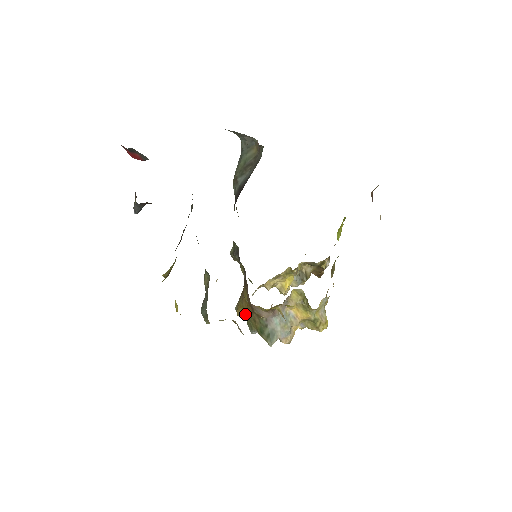
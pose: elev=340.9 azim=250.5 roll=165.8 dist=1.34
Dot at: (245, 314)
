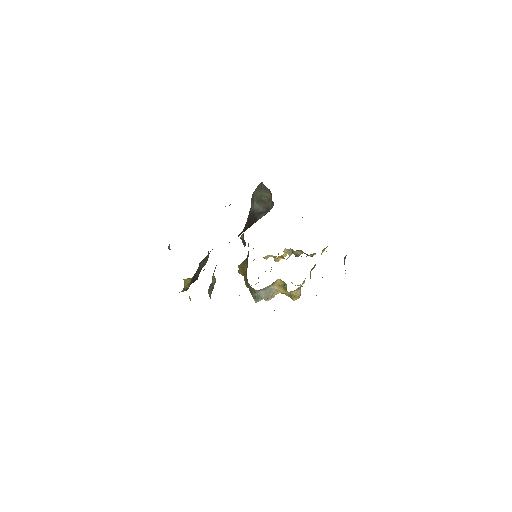
Dot at: occluded
